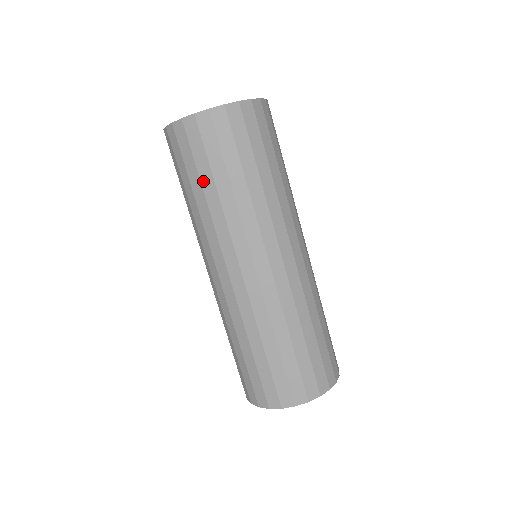
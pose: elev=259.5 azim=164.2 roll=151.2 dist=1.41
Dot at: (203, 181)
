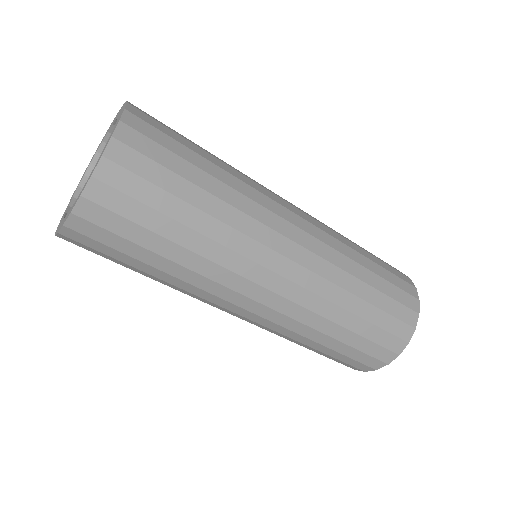
Dot at: (134, 270)
